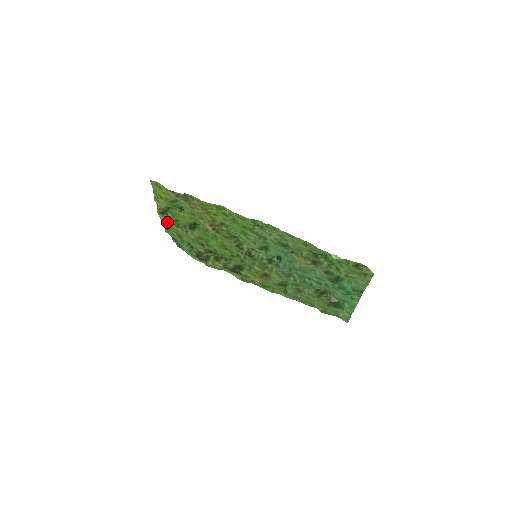
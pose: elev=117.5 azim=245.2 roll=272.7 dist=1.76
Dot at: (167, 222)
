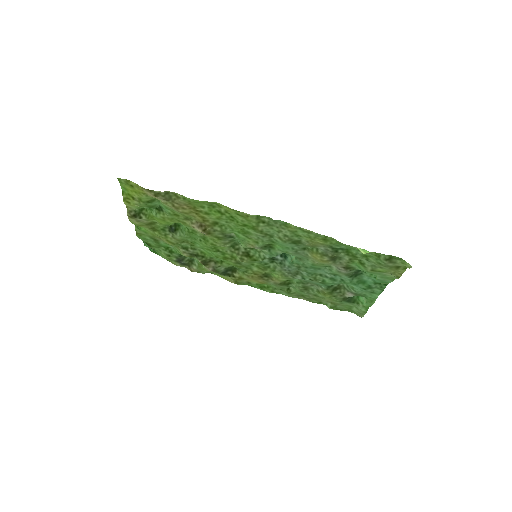
Dot at: (140, 226)
